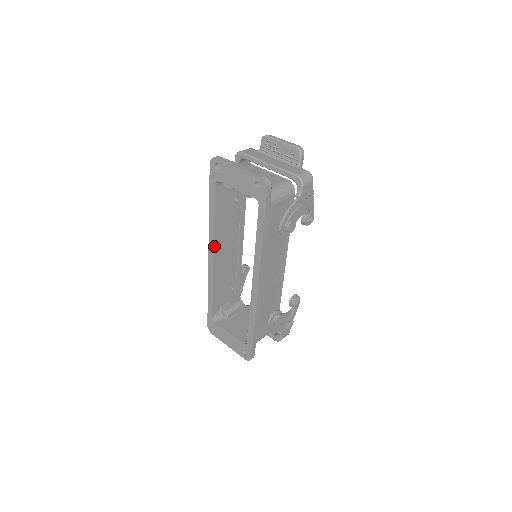
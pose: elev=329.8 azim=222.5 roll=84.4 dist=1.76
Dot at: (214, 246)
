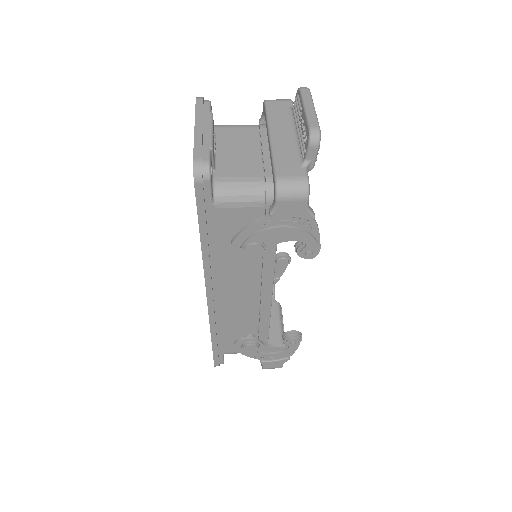
Dot at: occluded
